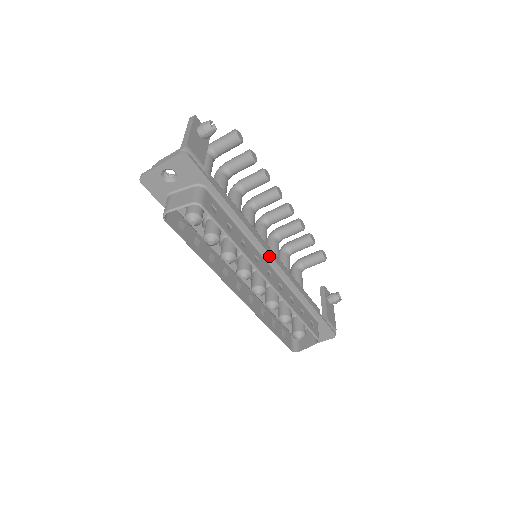
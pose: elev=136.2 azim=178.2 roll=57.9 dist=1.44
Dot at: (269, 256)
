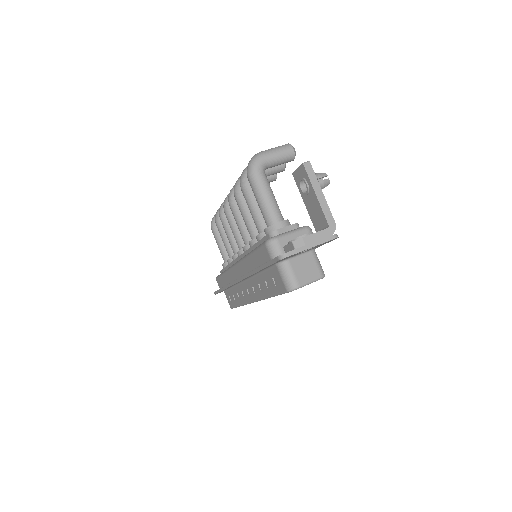
Dot at: occluded
